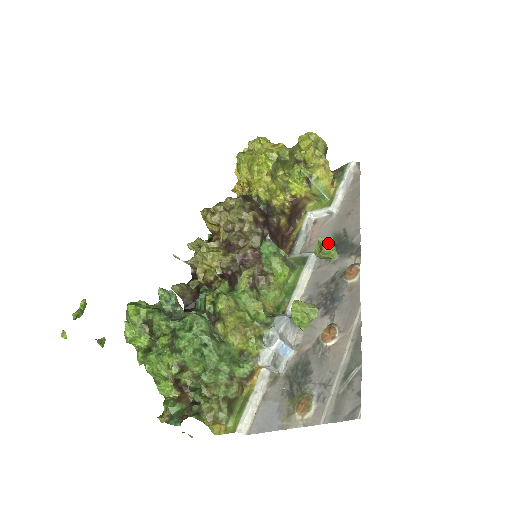
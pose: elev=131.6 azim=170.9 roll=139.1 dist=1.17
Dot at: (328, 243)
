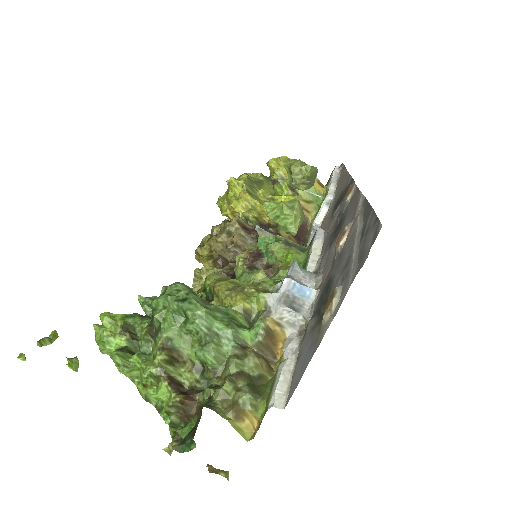
Dot at: (295, 162)
